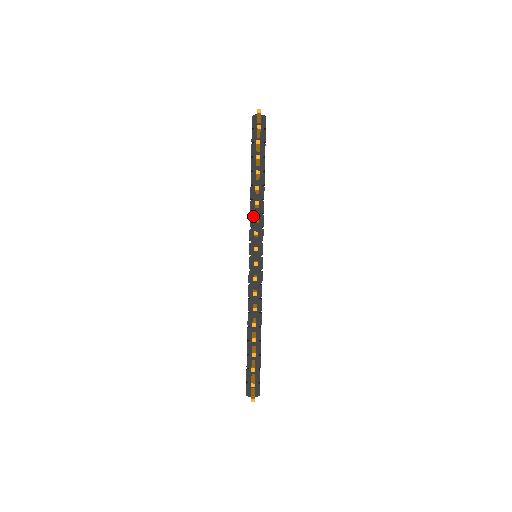
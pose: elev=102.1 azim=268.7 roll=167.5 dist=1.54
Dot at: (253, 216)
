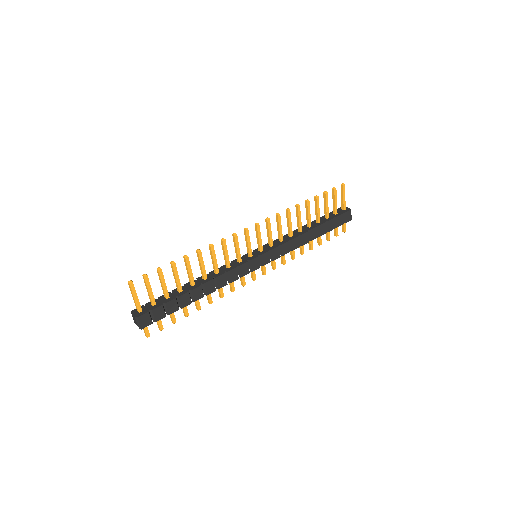
Dot at: occluded
